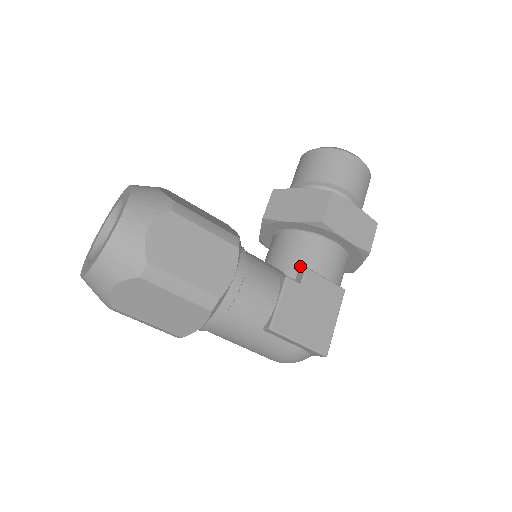
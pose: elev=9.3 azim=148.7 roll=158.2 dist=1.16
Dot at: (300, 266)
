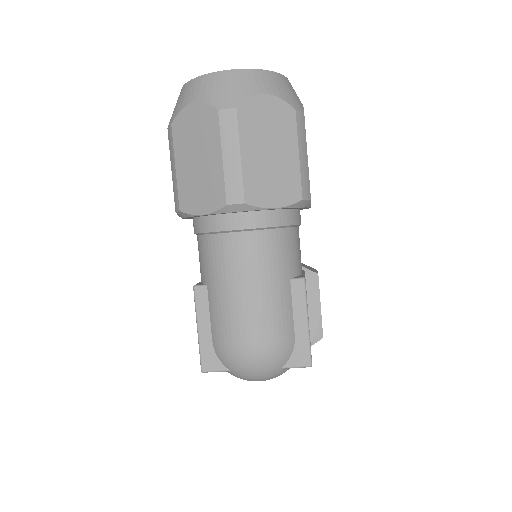
Dot at: occluded
